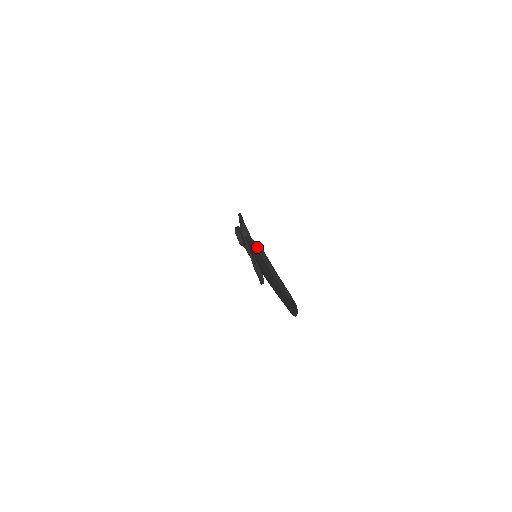
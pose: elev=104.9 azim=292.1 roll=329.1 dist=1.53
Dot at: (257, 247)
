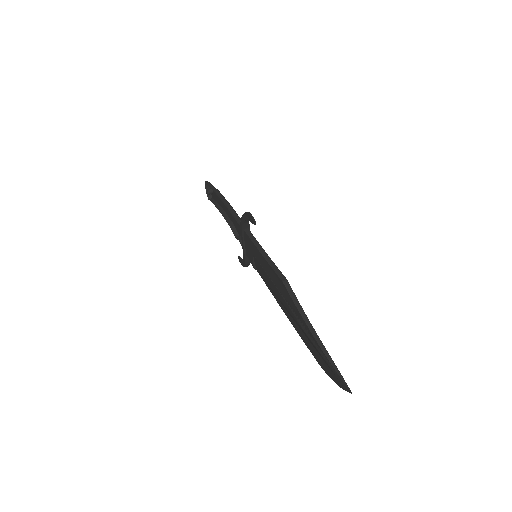
Dot at: (278, 273)
